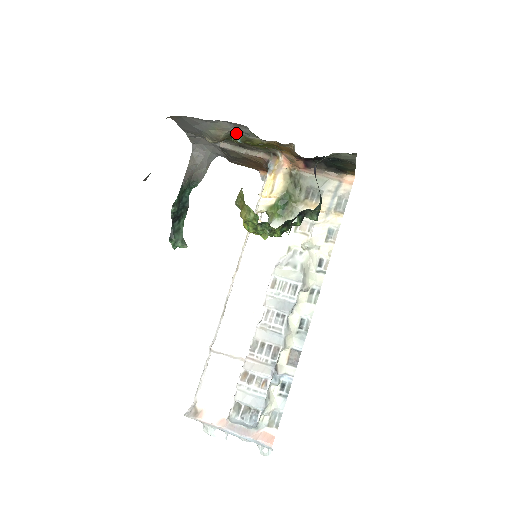
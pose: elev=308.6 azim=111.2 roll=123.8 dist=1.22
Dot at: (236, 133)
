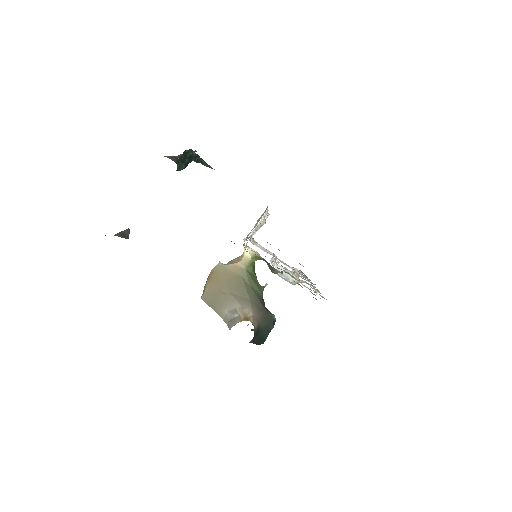
Dot at: occluded
